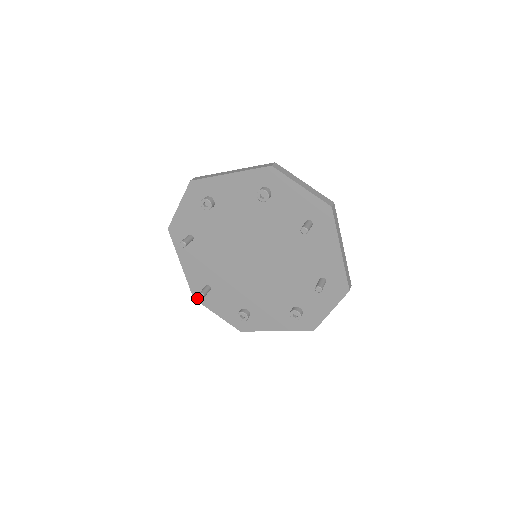
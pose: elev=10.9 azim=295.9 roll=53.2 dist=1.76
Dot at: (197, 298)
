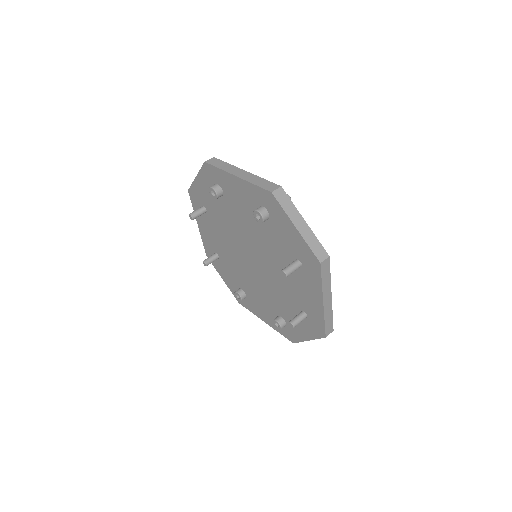
Dot at: occluded
